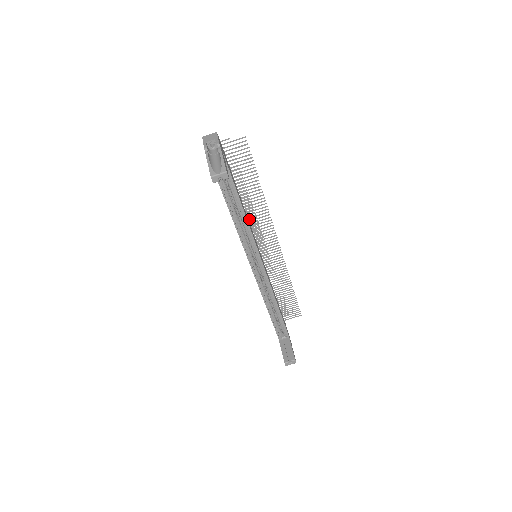
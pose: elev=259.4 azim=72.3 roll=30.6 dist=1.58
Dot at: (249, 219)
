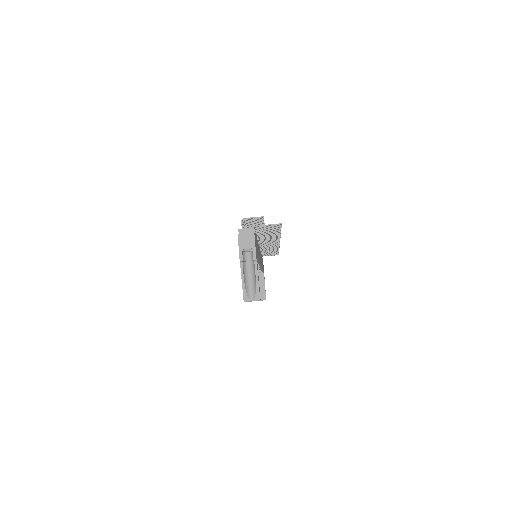
Dot at: occluded
